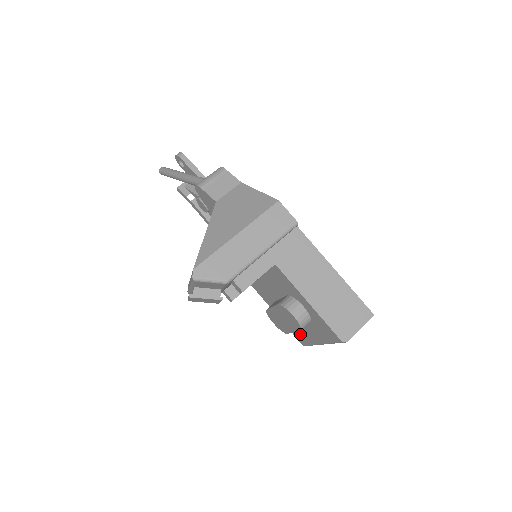
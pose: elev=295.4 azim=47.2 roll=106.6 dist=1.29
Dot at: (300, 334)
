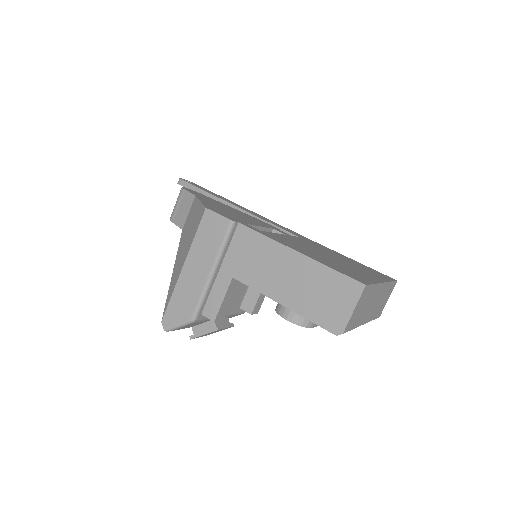
Dot at: occluded
